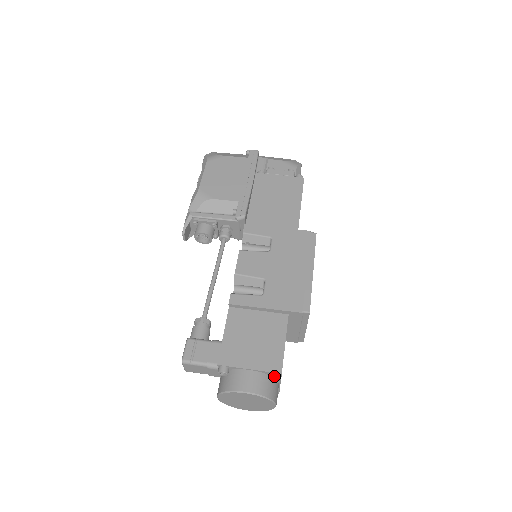
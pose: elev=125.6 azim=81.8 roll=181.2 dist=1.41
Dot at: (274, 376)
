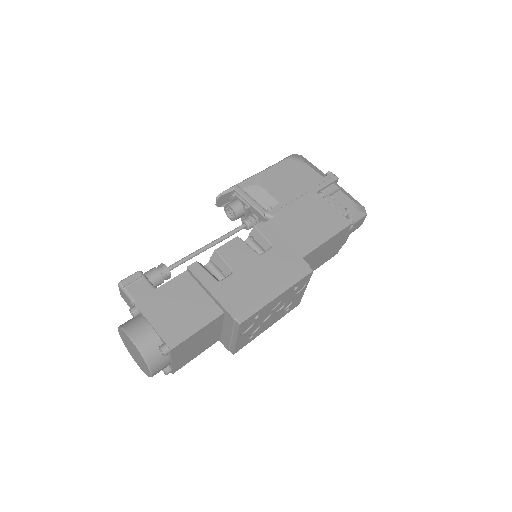
Dot at: (164, 347)
